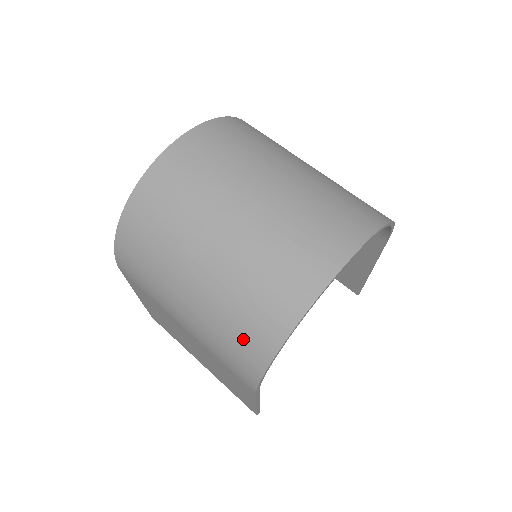
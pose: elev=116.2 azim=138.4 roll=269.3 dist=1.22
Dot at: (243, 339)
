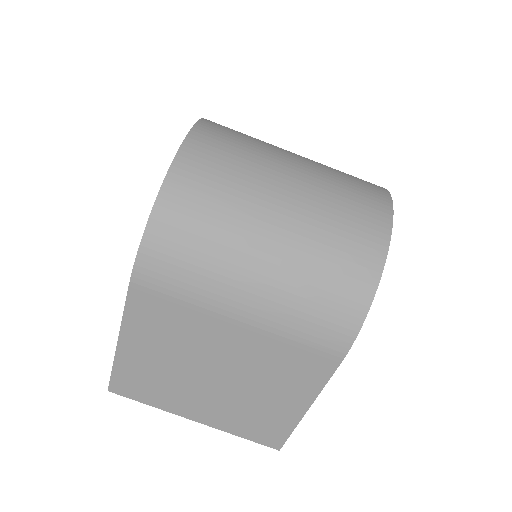
Dot at: (339, 287)
